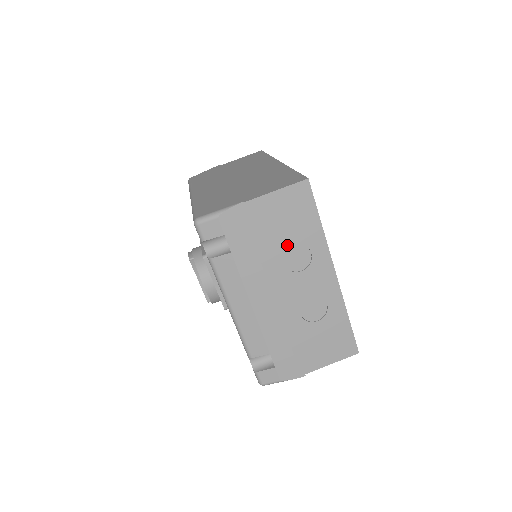
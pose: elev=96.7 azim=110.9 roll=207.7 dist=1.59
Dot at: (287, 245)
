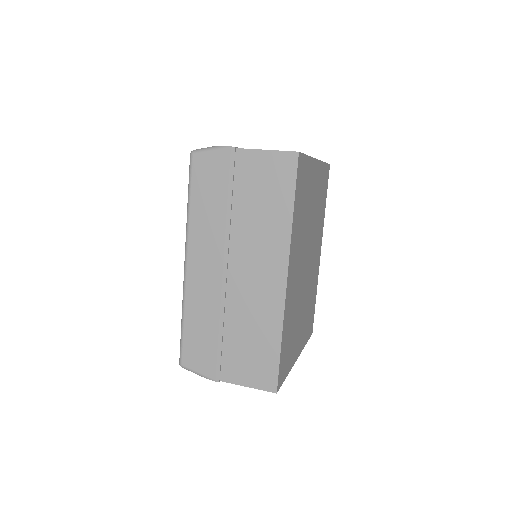
Dot at: occluded
